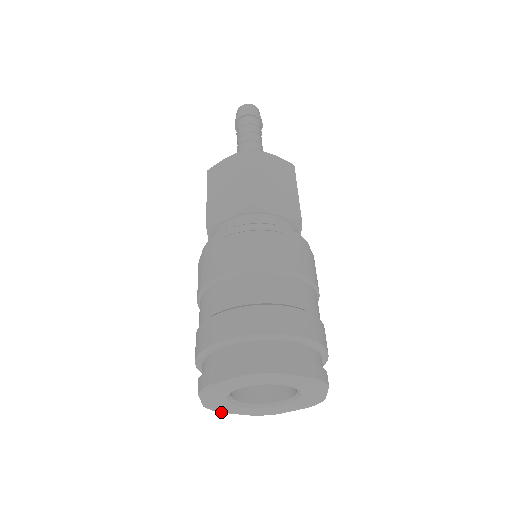
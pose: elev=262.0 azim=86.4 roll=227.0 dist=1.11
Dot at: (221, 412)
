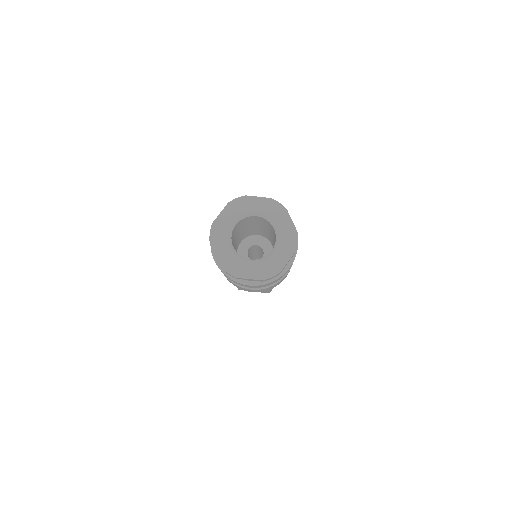
Dot at: (210, 242)
